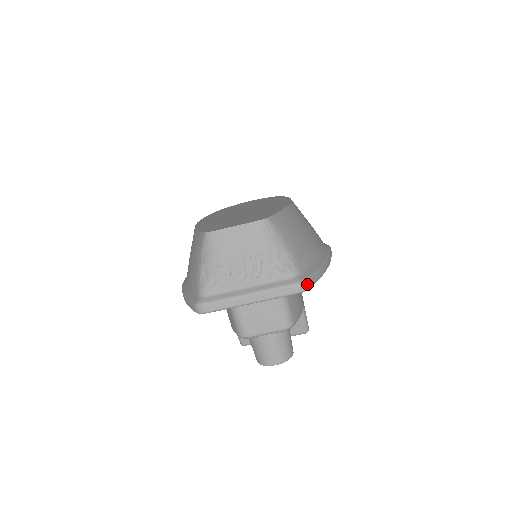
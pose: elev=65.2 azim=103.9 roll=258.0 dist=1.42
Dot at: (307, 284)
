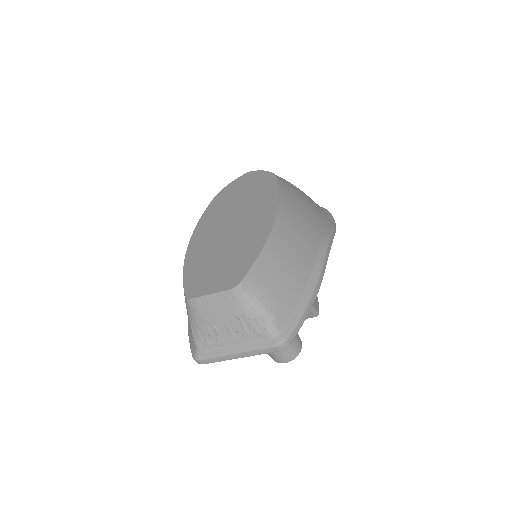
Dot at: (287, 342)
